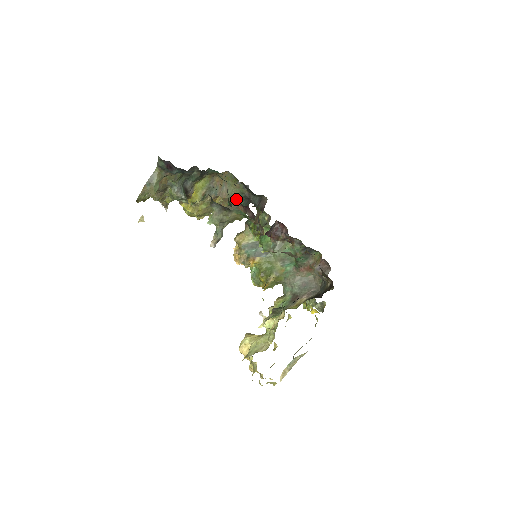
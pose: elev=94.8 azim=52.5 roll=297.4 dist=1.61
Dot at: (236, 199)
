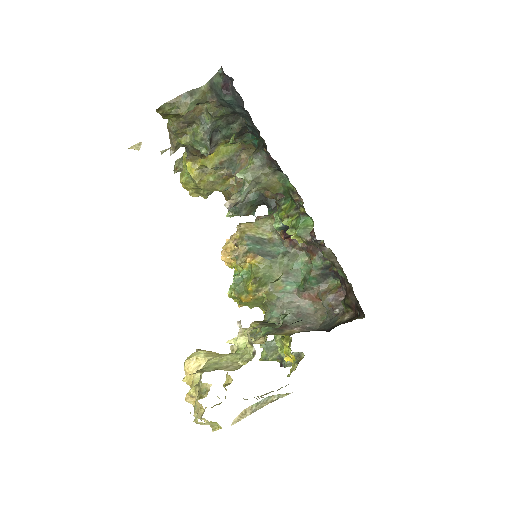
Dot at: occluded
